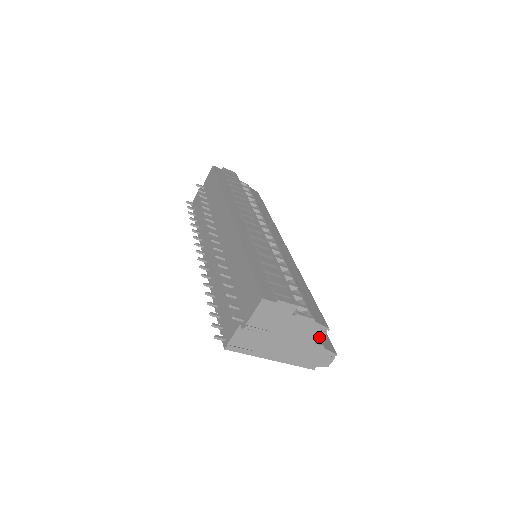
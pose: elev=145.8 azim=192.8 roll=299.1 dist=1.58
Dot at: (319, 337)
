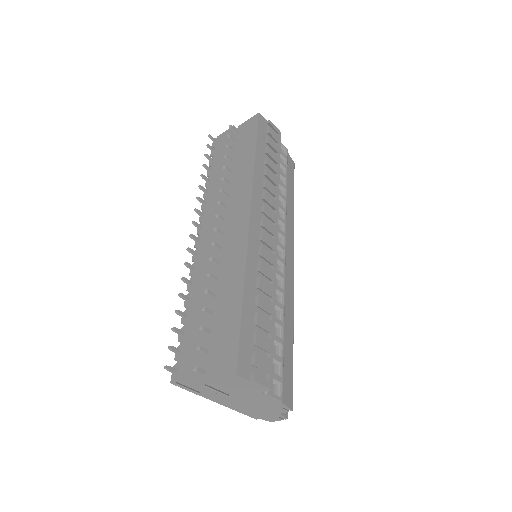
Dot at: (278, 411)
